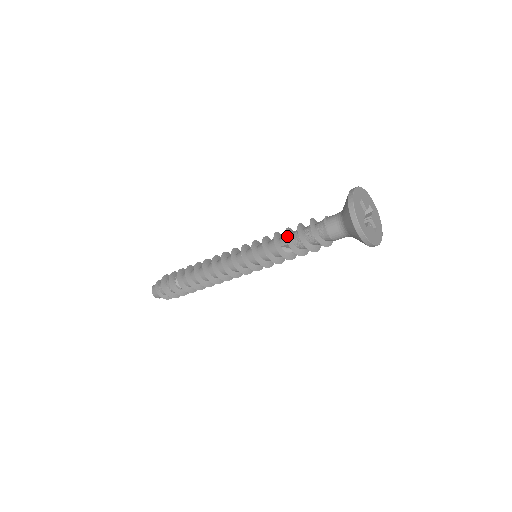
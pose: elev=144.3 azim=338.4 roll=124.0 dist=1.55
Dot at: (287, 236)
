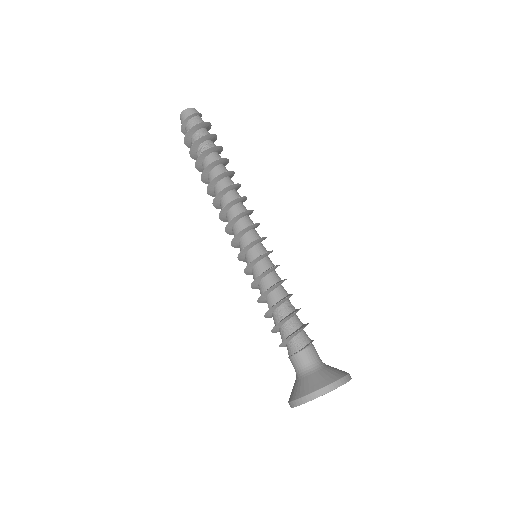
Dot at: (273, 308)
